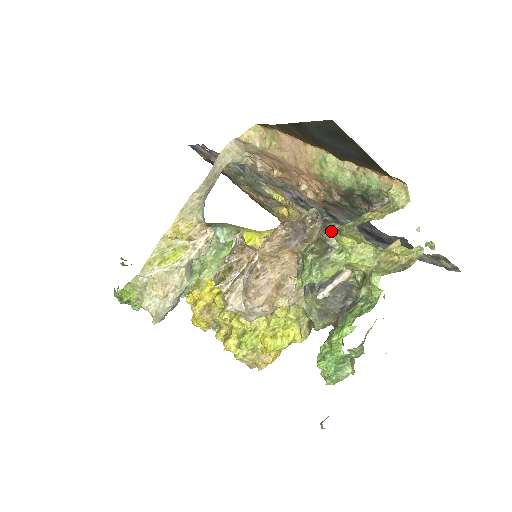
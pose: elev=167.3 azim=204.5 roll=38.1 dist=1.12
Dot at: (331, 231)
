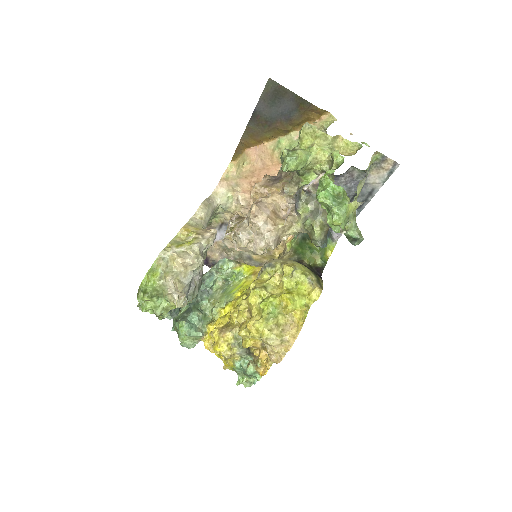
Dot at: occluded
